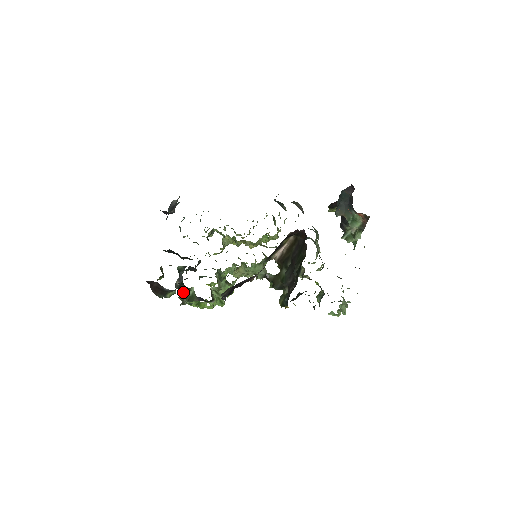
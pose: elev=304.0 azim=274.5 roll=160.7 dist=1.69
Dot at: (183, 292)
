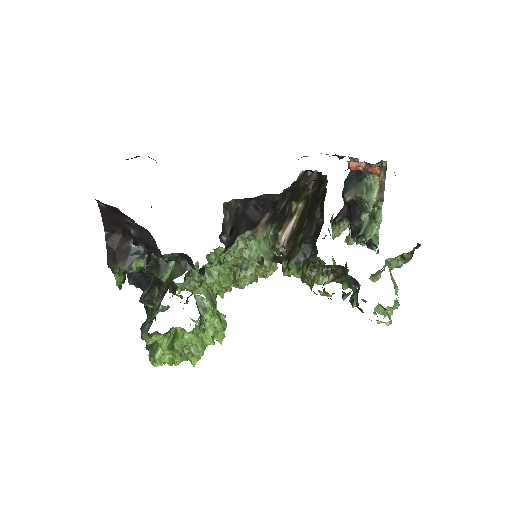
Dot at: occluded
